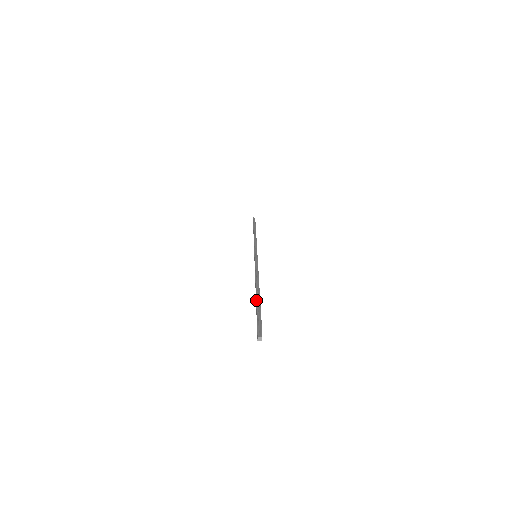
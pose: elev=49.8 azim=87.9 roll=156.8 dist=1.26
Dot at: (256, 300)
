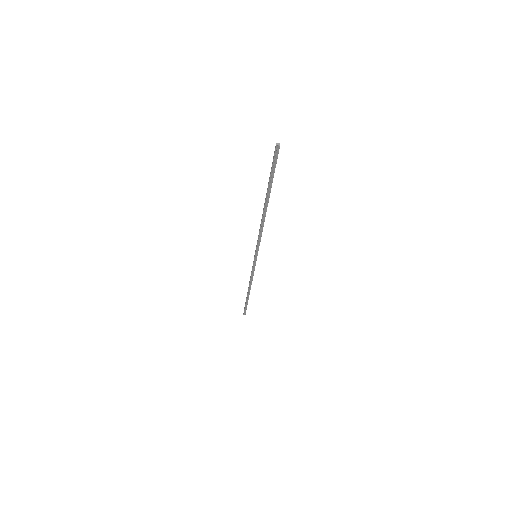
Dot at: (267, 190)
